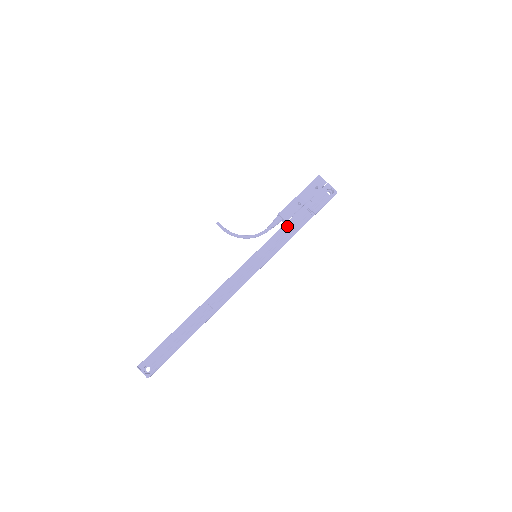
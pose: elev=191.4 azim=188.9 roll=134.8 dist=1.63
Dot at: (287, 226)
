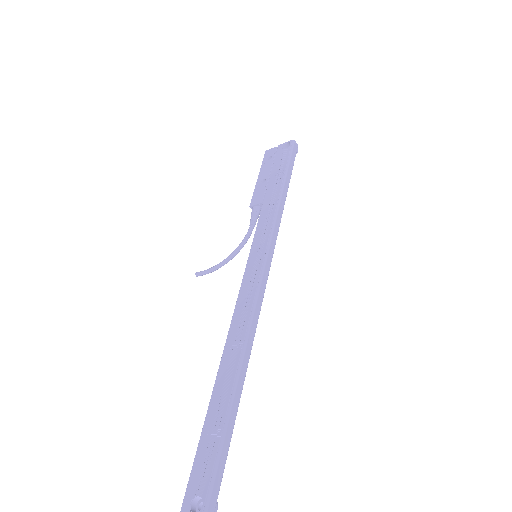
Dot at: (266, 204)
